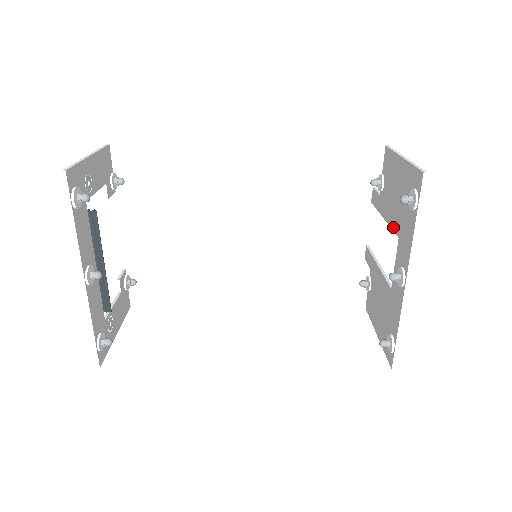
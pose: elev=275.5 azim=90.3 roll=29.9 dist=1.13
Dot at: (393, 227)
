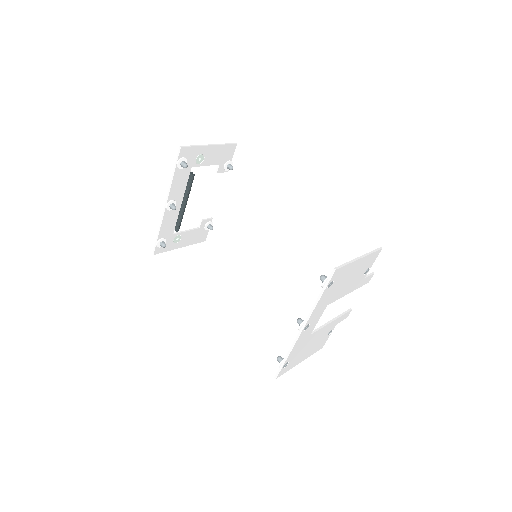
Dot at: occluded
